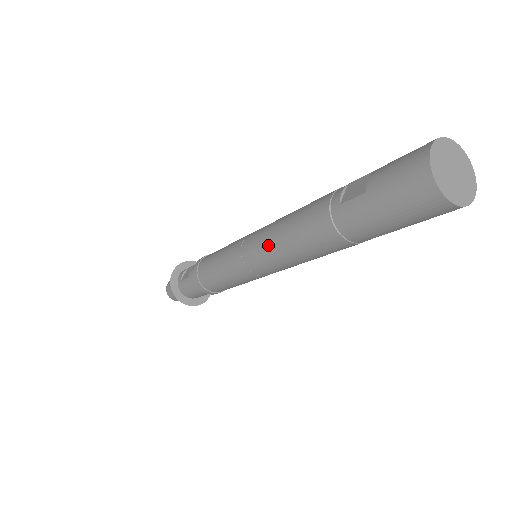
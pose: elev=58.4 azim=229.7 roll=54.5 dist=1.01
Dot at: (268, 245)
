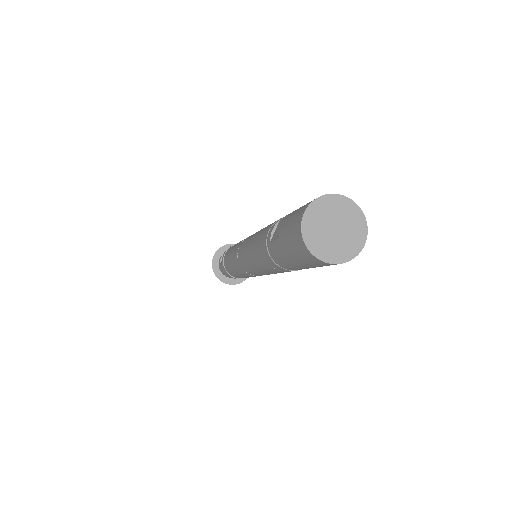
Dot at: (247, 258)
